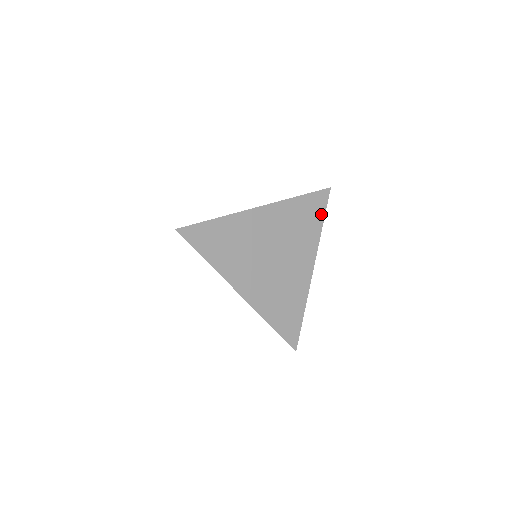
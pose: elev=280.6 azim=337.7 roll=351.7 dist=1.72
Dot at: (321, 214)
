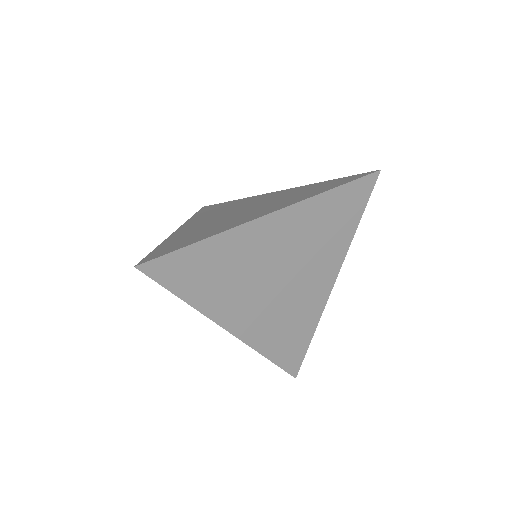
Dot at: (359, 211)
